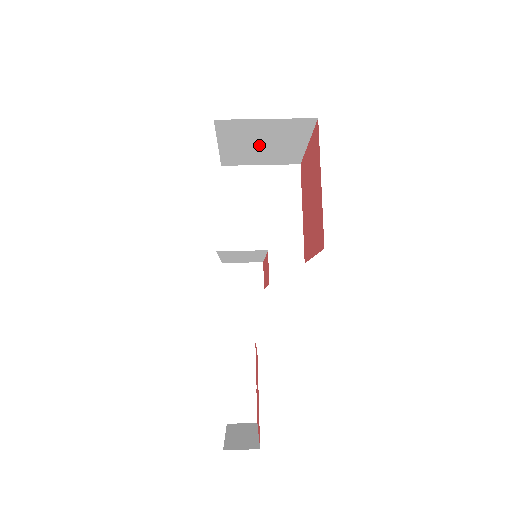
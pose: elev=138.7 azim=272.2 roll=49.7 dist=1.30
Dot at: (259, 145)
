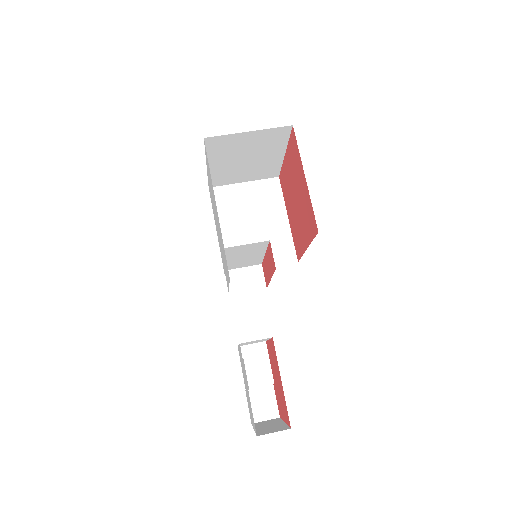
Dot at: (242, 160)
